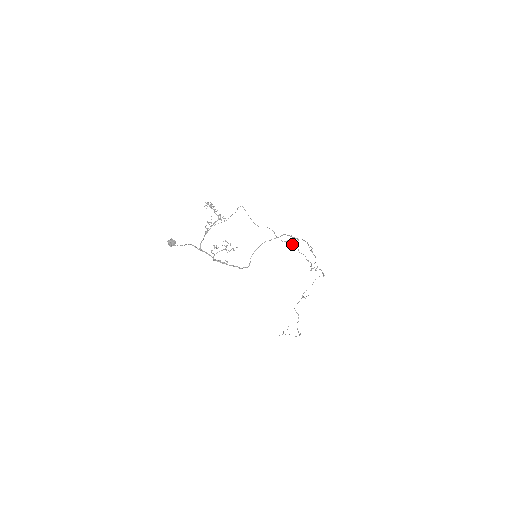
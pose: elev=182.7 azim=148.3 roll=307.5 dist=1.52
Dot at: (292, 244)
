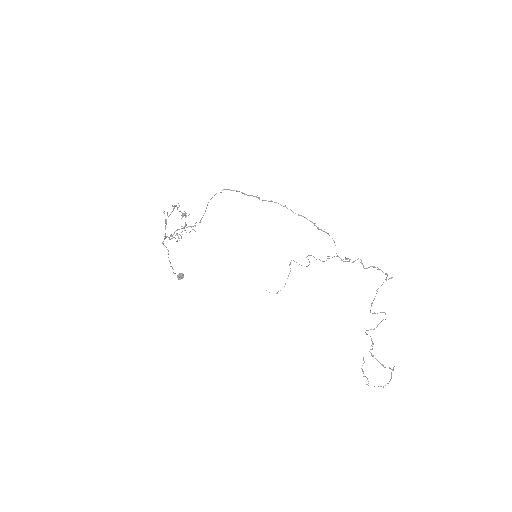
Dot at: occluded
